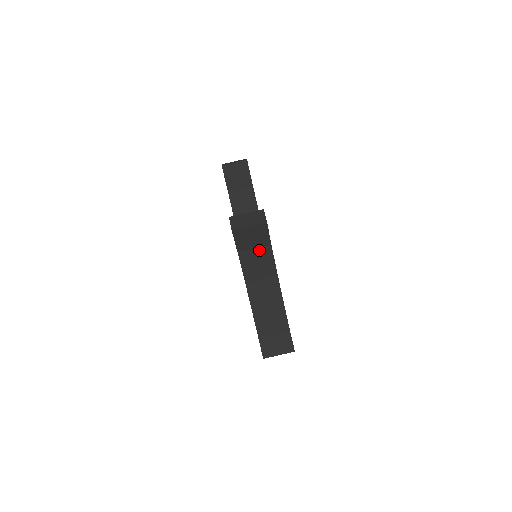
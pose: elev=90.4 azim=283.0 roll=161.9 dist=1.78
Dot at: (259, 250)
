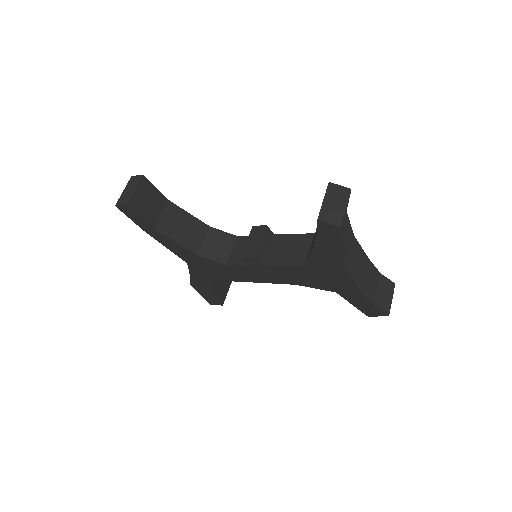
Dot at: (343, 227)
